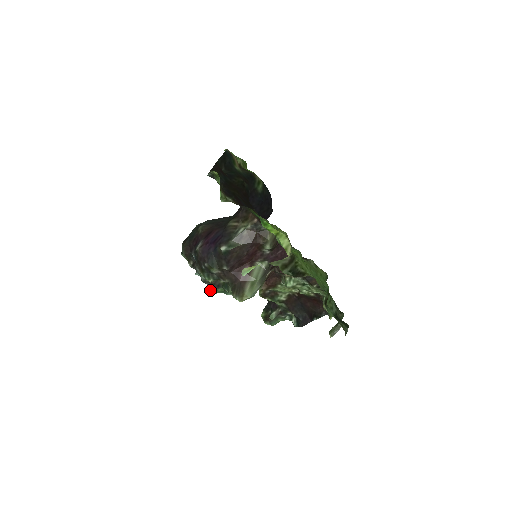
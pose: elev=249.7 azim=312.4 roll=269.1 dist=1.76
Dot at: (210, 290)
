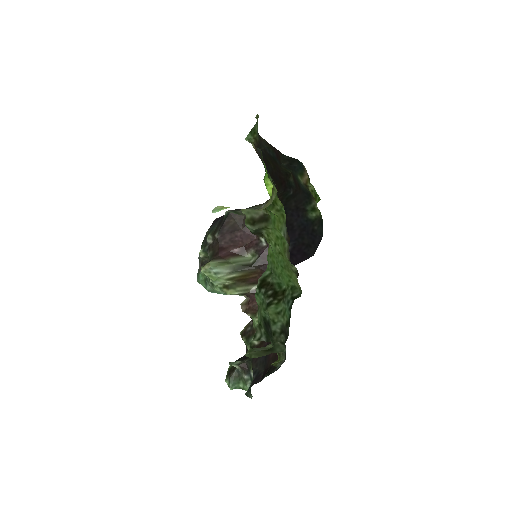
Dot at: (198, 275)
